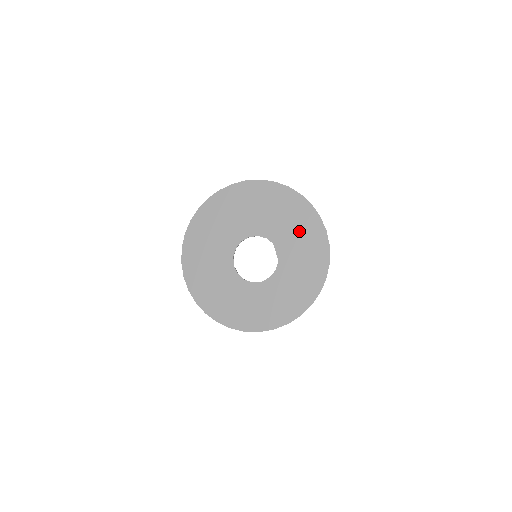
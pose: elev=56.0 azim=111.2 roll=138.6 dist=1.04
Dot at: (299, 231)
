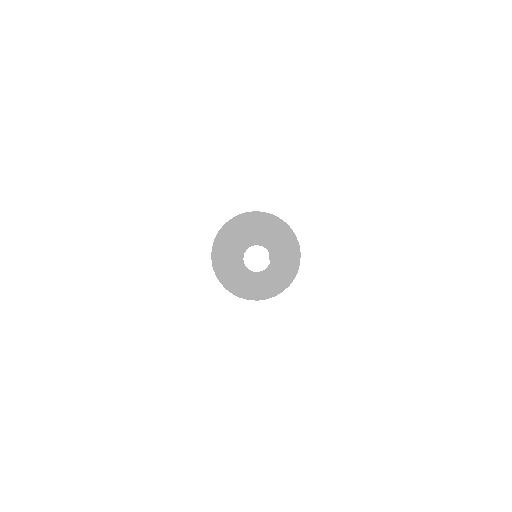
Dot at: (286, 250)
